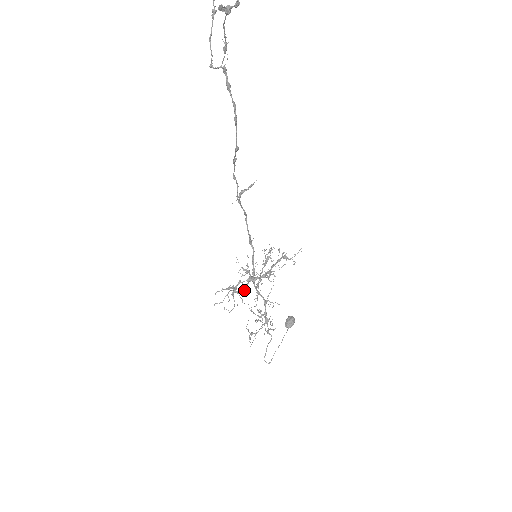
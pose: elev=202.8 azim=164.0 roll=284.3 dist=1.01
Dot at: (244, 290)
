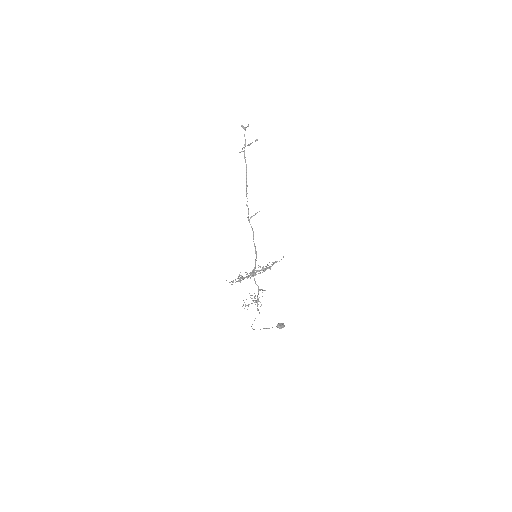
Dot at: (247, 277)
